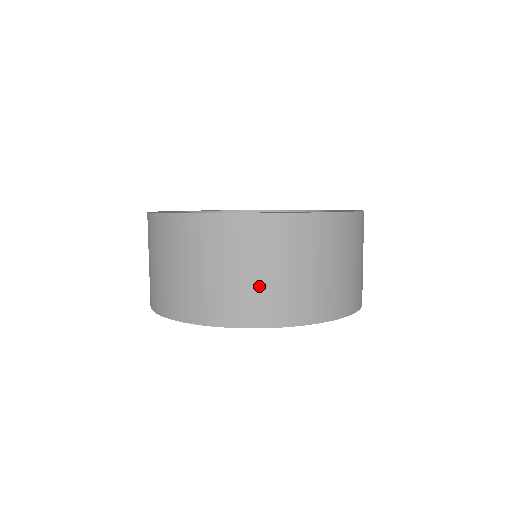
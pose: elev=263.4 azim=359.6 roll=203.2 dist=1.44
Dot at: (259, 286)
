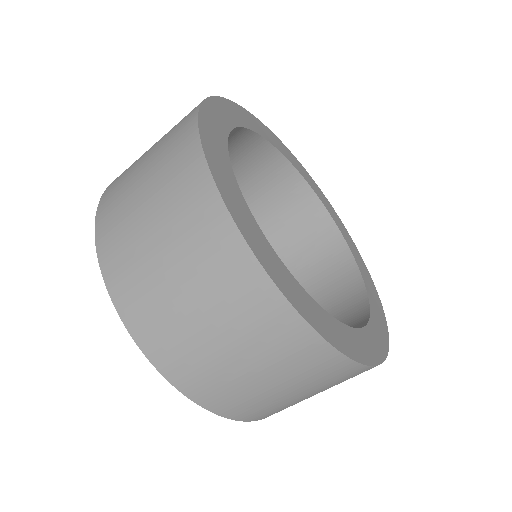
Dot at: (161, 290)
